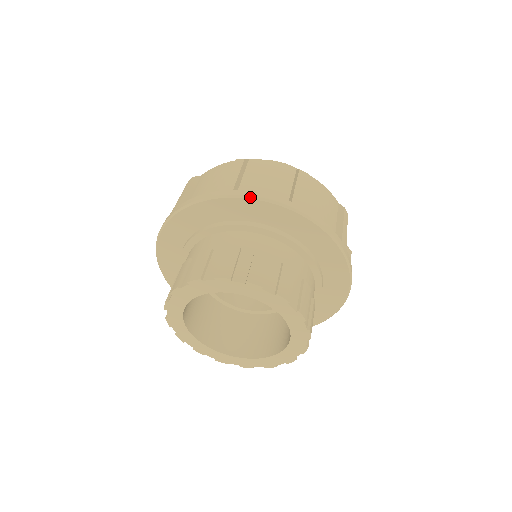
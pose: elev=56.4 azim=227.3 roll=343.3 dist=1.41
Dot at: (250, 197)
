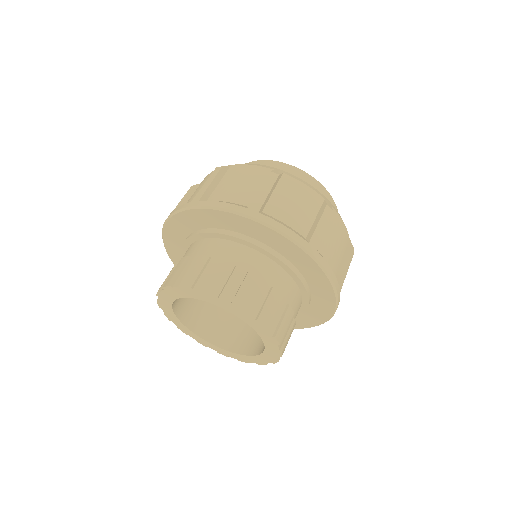
Dot at: (324, 269)
